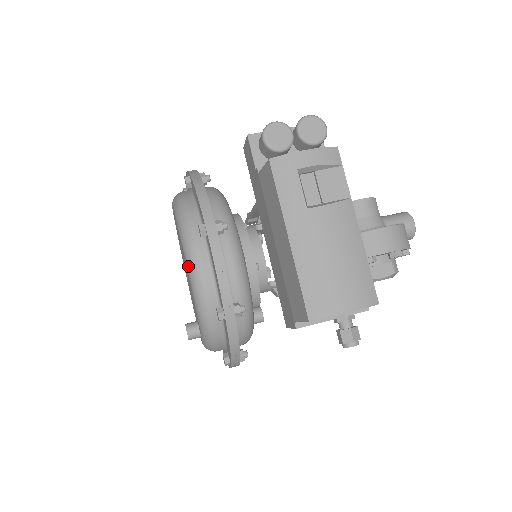
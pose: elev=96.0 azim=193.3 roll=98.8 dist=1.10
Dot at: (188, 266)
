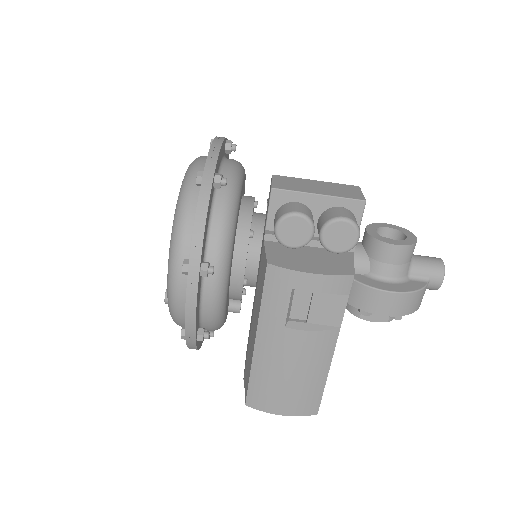
Dot at: (167, 281)
